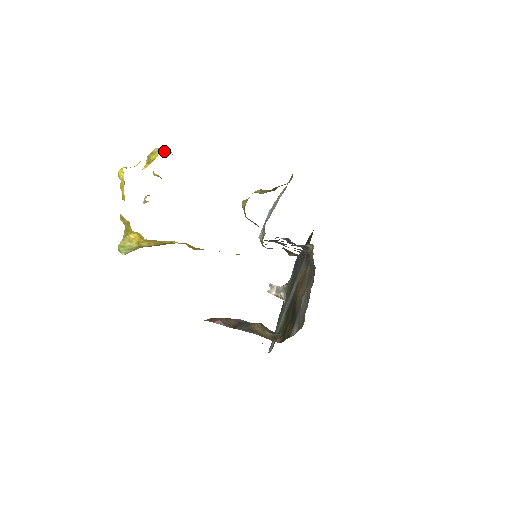
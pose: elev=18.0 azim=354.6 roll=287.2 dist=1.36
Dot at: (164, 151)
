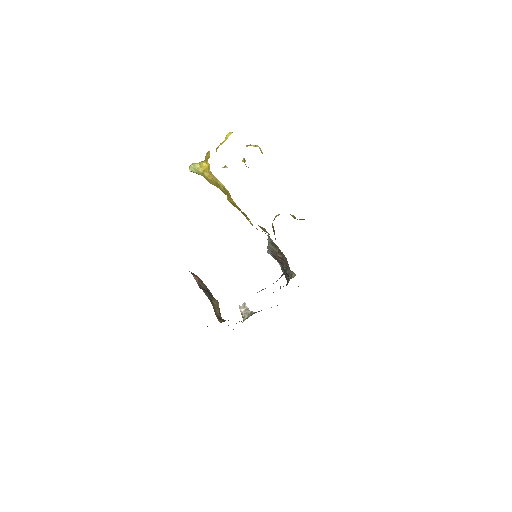
Dot at: occluded
